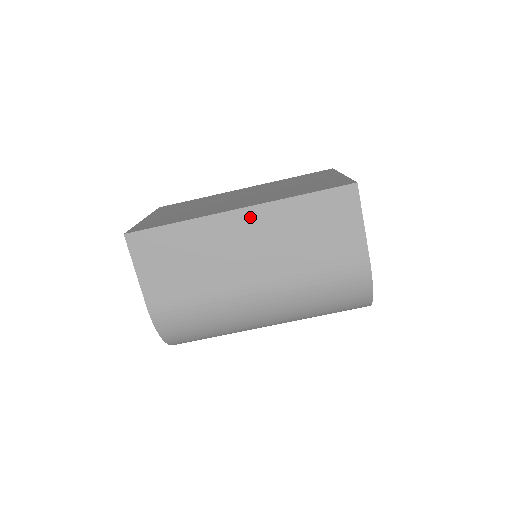
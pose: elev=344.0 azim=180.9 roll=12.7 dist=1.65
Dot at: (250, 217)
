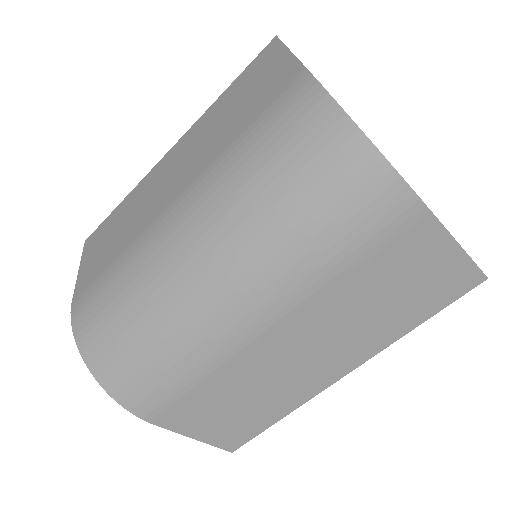
Dot at: (179, 147)
